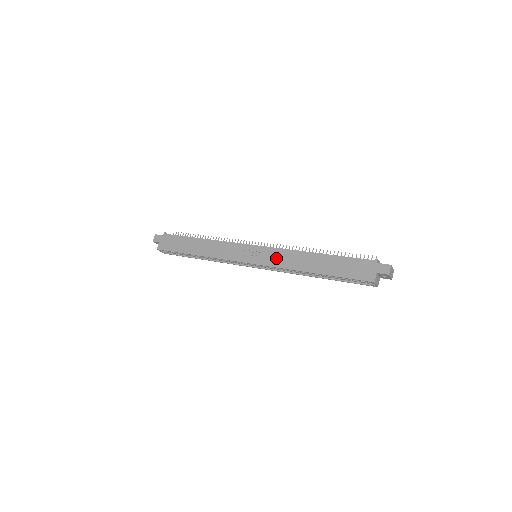
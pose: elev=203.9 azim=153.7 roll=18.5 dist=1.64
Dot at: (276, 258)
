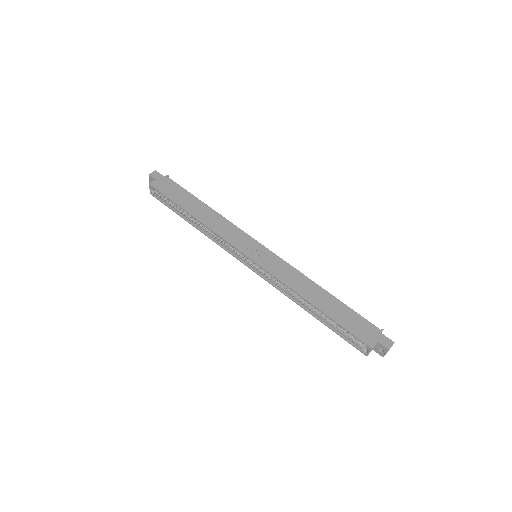
Dot at: (280, 269)
